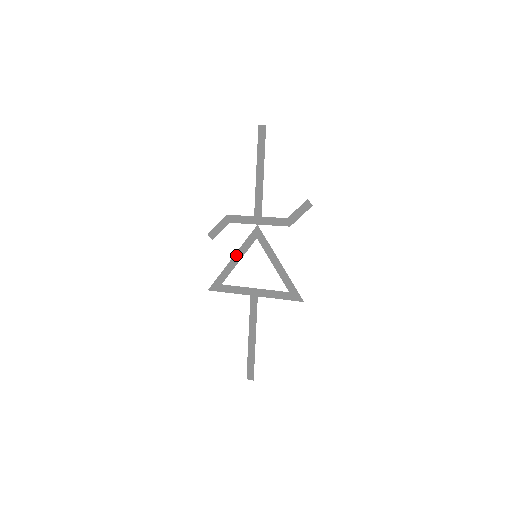
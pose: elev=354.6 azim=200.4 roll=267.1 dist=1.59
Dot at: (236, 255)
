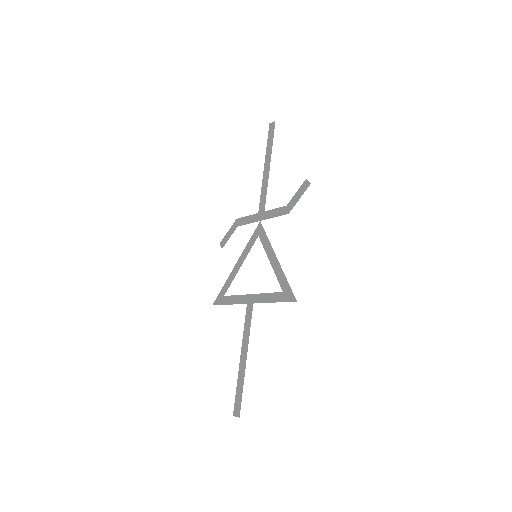
Dot at: (239, 260)
